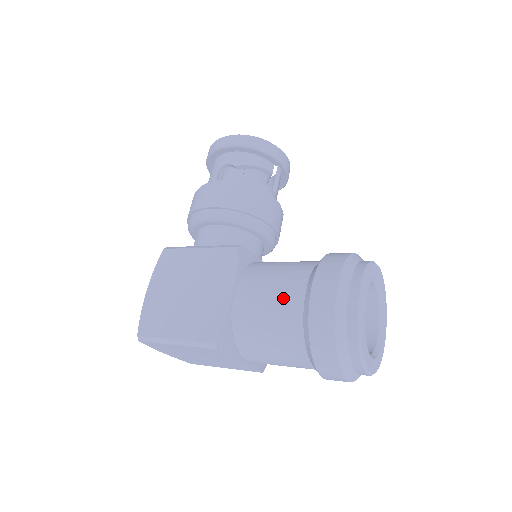
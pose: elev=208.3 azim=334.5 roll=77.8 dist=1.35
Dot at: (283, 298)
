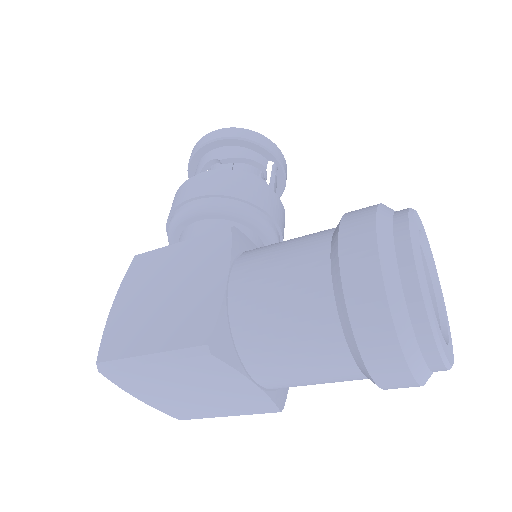
Dot at: (299, 266)
